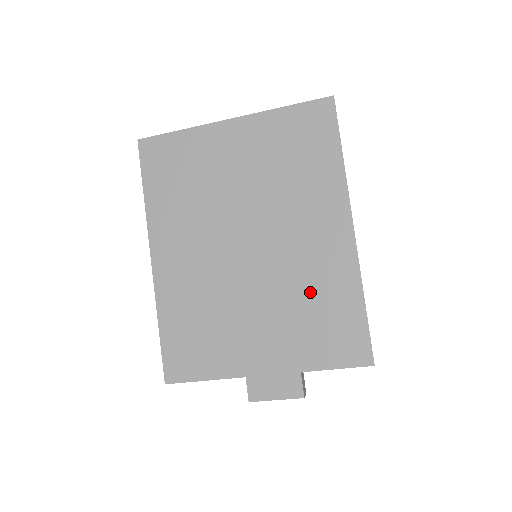
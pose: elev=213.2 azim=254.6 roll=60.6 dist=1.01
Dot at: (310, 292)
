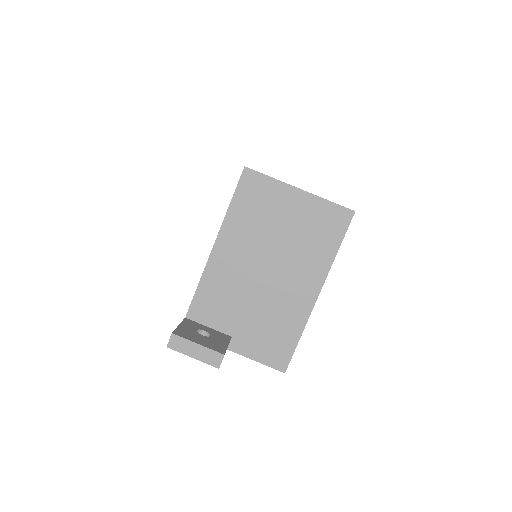
Dot at: occluded
